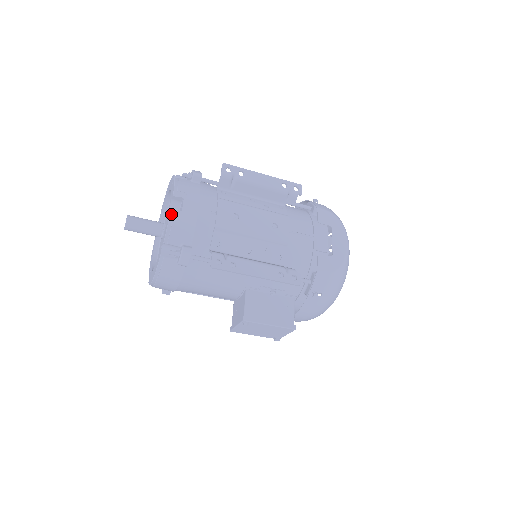
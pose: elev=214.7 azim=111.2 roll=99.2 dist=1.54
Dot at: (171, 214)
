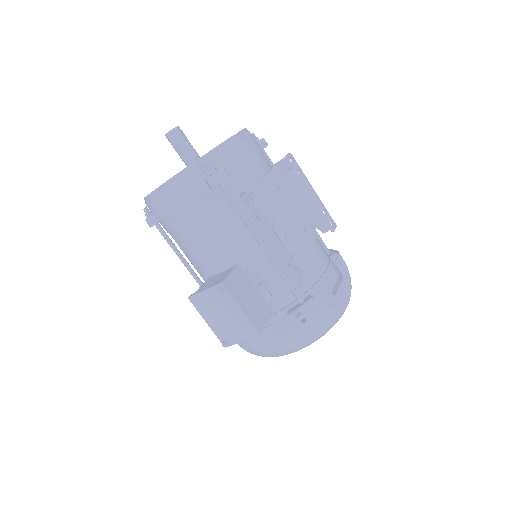
Dot at: (232, 138)
